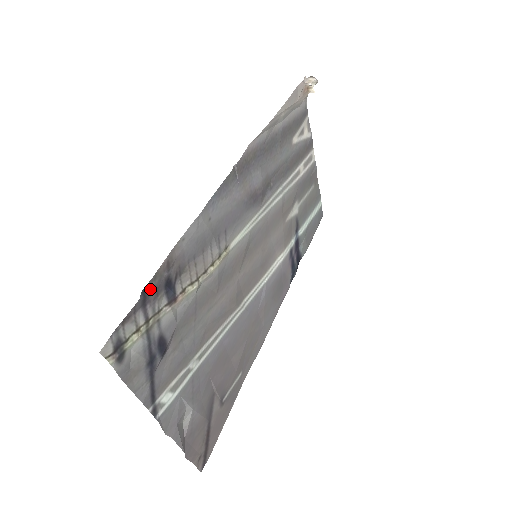
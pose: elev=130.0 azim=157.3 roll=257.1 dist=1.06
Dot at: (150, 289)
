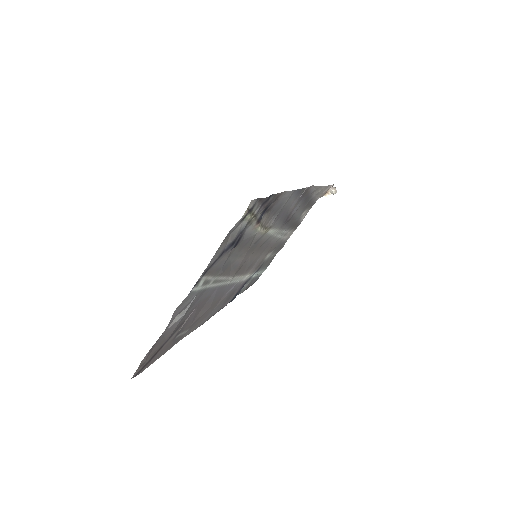
Dot at: (270, 199)
